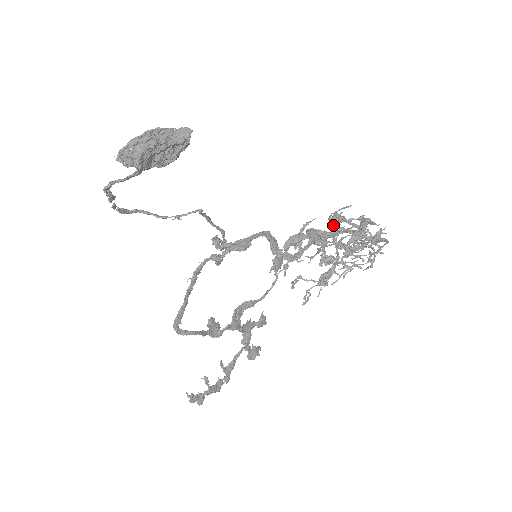
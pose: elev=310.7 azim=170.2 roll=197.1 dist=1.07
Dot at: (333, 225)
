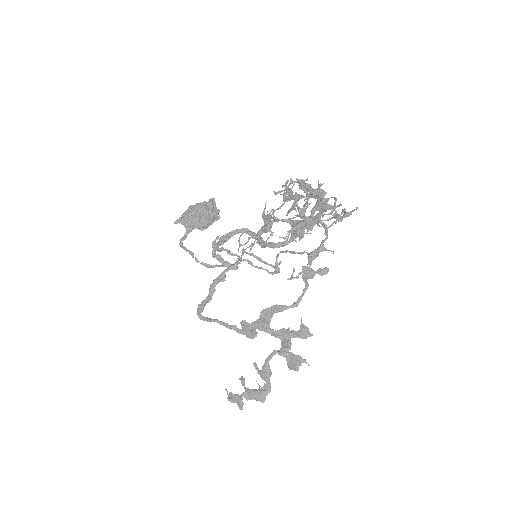
Dot at: occluded
